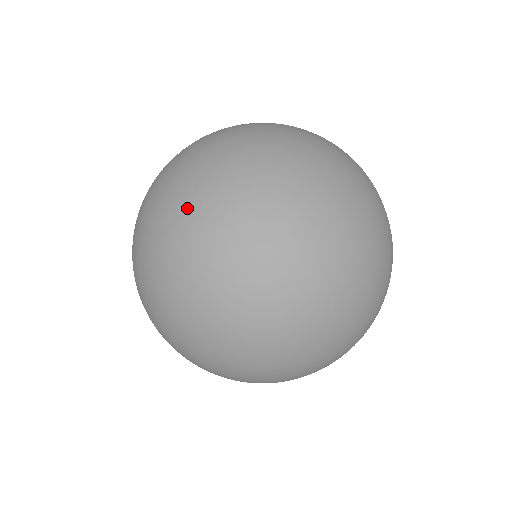
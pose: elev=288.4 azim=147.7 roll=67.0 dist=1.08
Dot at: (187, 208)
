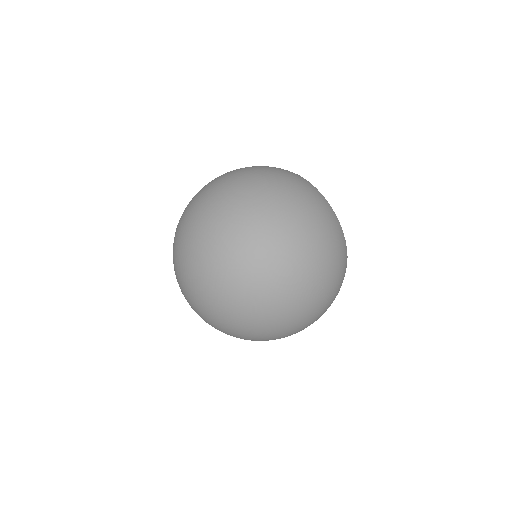
Dot at: (187, 224)
